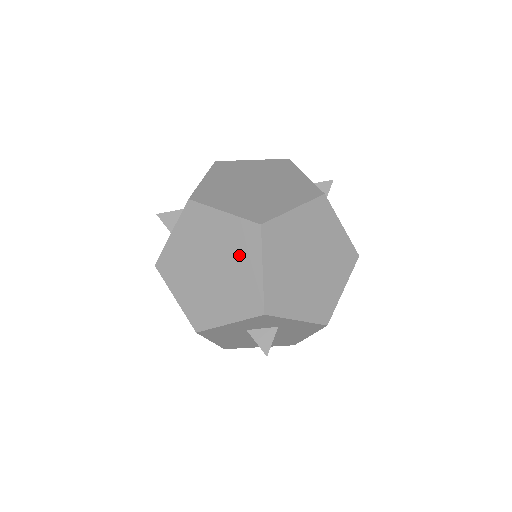
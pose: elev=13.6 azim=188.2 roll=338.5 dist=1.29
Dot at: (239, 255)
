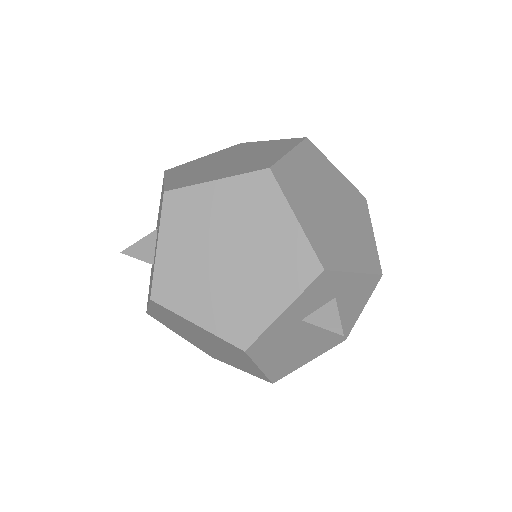
Dot at: (258, 218)
